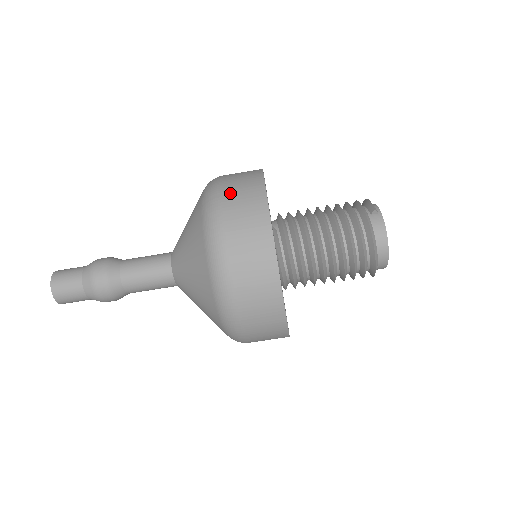
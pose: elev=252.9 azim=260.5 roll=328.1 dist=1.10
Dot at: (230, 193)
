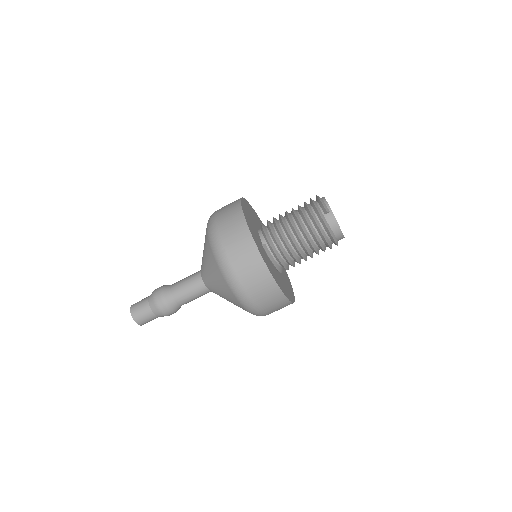
Dot at: (230, 247)
